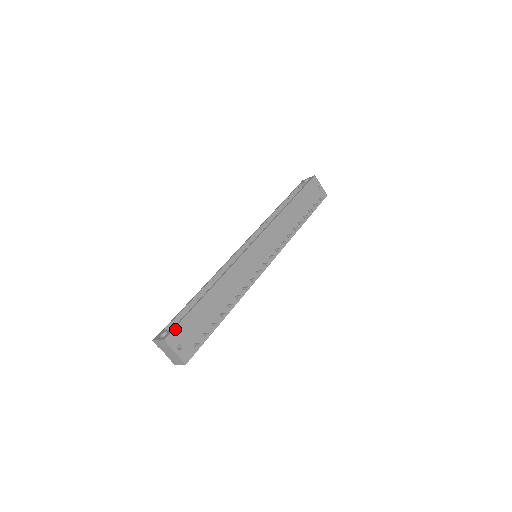
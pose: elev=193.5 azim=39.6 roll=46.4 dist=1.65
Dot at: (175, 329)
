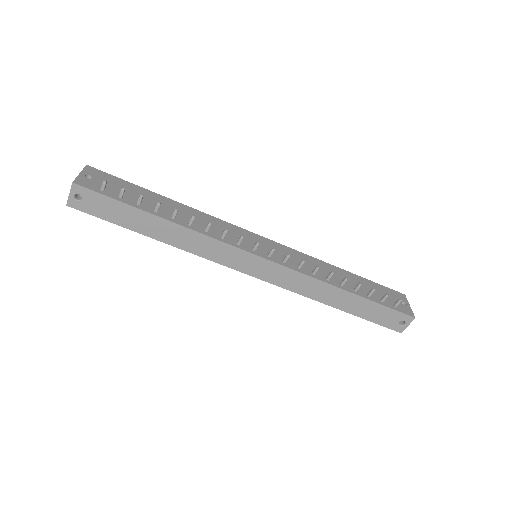
Dot at: (105, 173)
